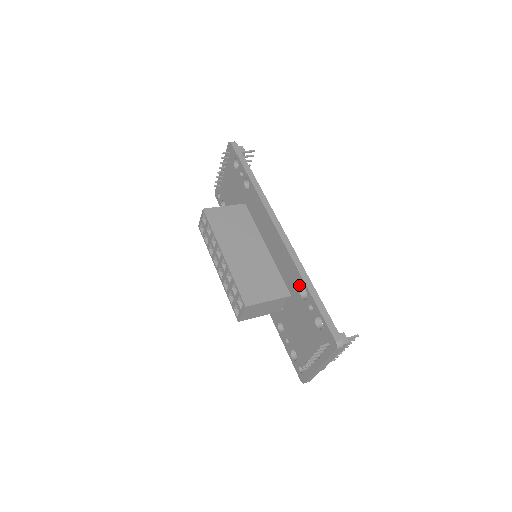
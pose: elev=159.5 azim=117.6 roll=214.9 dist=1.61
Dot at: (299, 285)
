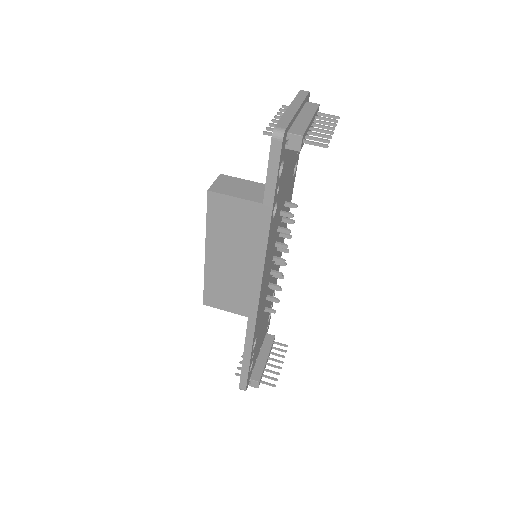
Dot at: occluded
